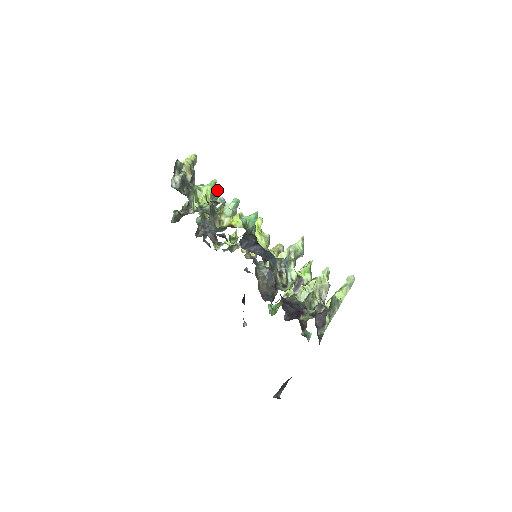
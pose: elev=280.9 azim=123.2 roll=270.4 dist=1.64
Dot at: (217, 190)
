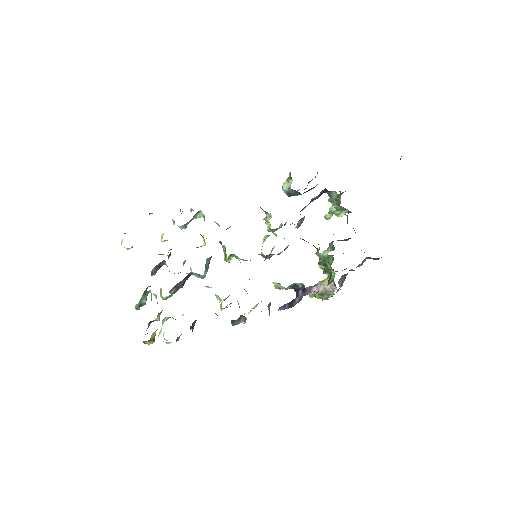
Dot at: occluded
